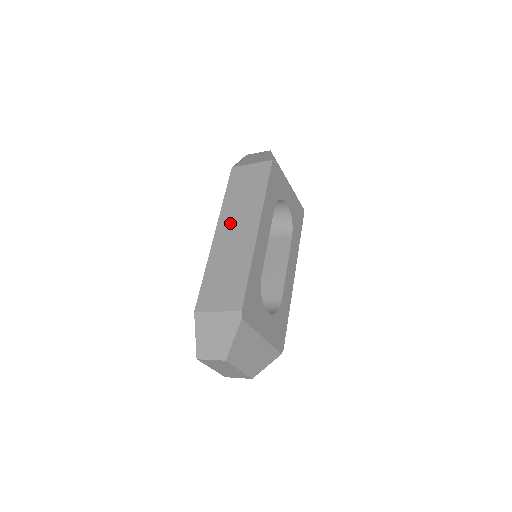
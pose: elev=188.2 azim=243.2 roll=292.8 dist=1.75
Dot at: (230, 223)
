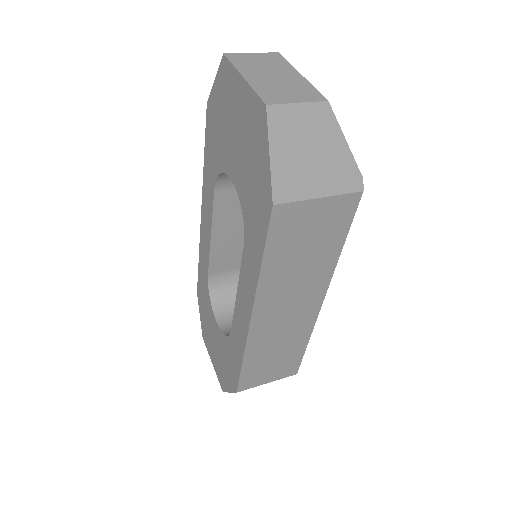
Dot at: (278, 305)
